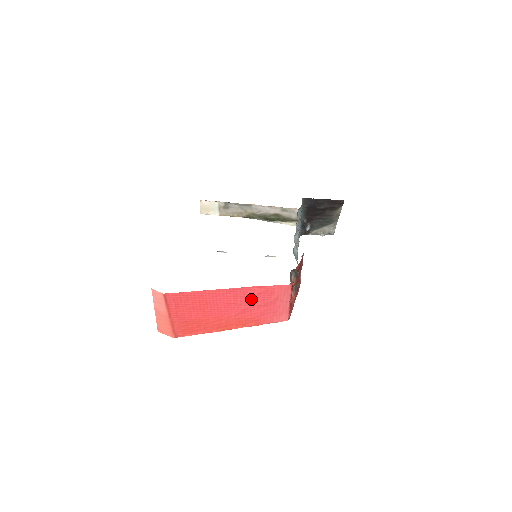
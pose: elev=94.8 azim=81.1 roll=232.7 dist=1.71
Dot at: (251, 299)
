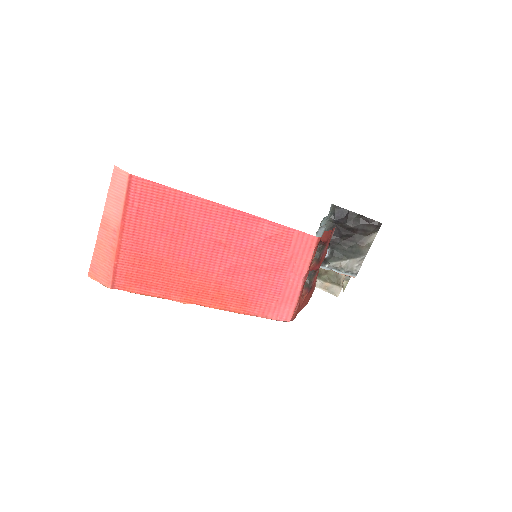
Dot at: (252, 246)
